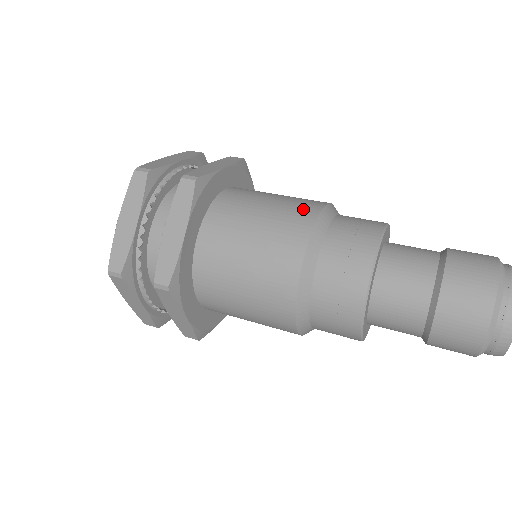
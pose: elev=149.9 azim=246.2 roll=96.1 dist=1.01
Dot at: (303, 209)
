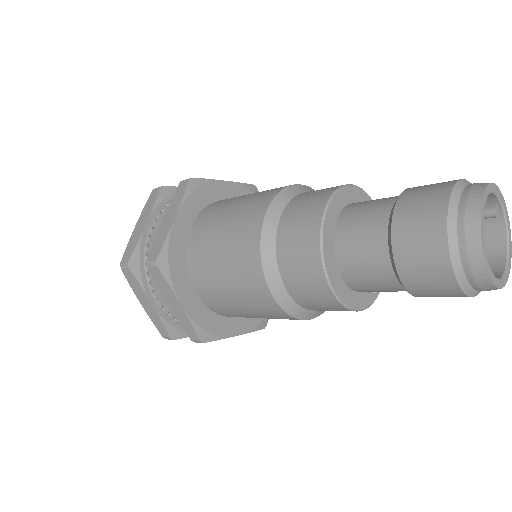
Dot at: (278, 188)
